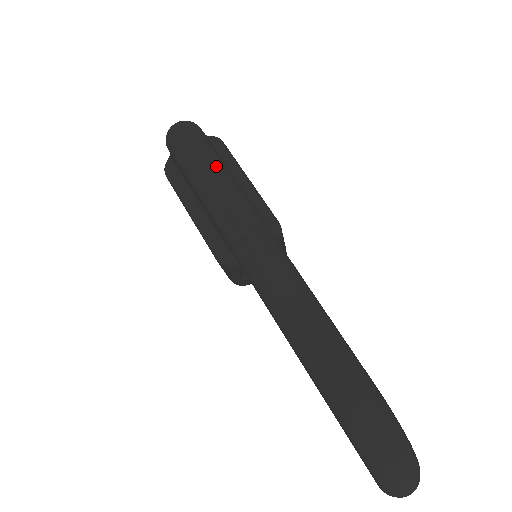
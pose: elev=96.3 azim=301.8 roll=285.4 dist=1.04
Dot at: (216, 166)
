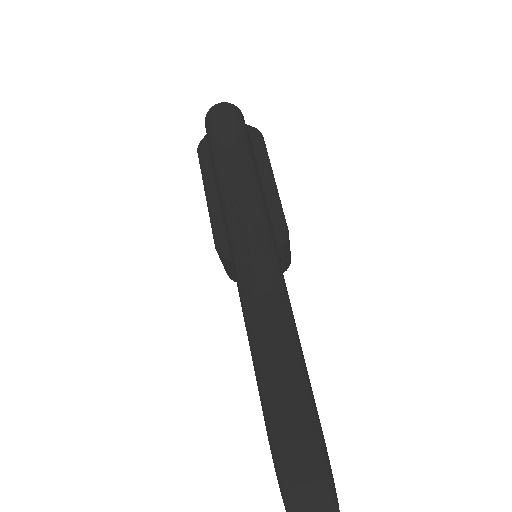
Dot at: (242, 154)
